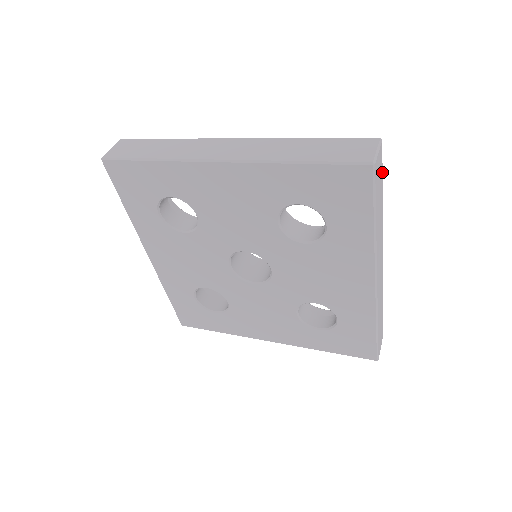
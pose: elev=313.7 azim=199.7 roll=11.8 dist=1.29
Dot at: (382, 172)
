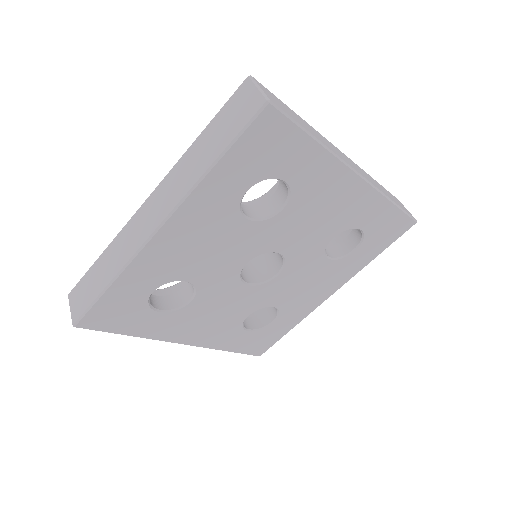
Dot at: (276, 97)
